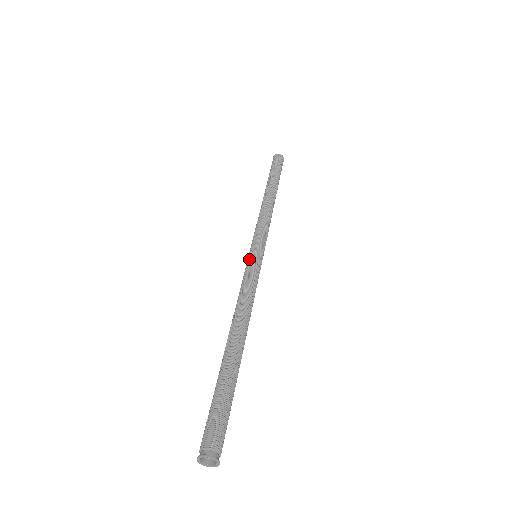
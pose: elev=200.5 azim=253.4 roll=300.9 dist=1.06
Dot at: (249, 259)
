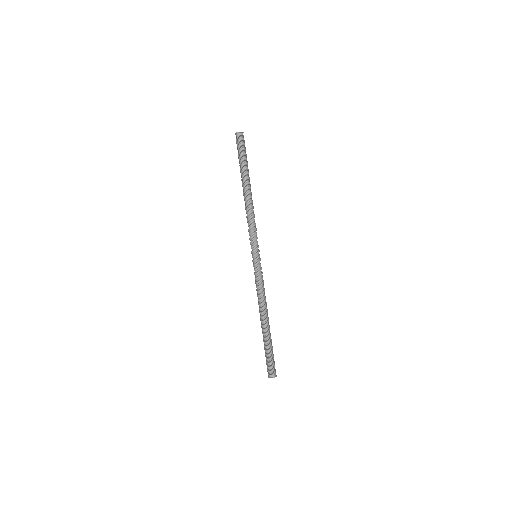
Dot at: (256, 264)
